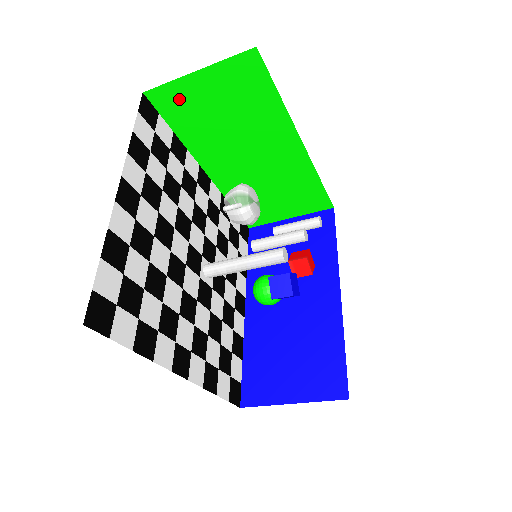
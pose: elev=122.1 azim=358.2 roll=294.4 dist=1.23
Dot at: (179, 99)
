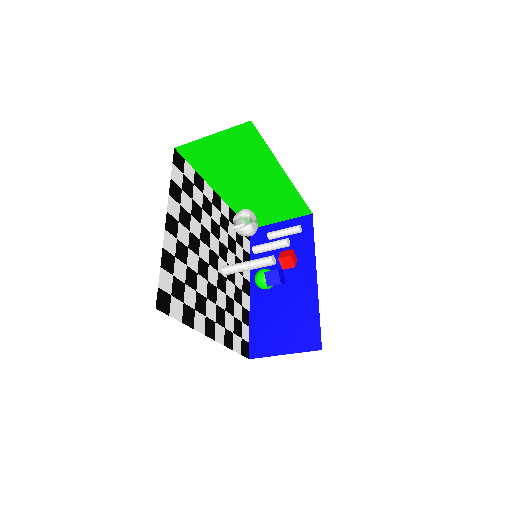
Dot at: (199, 151)
